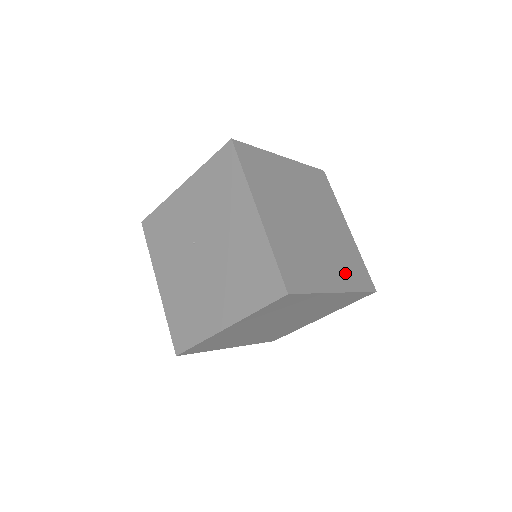
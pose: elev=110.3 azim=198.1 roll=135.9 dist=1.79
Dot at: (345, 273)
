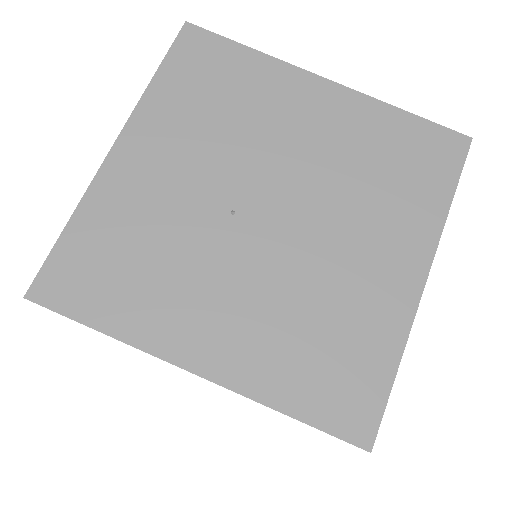
Dot at: occluded
